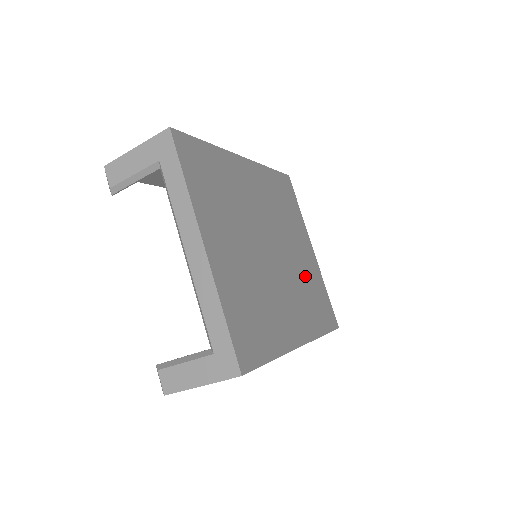
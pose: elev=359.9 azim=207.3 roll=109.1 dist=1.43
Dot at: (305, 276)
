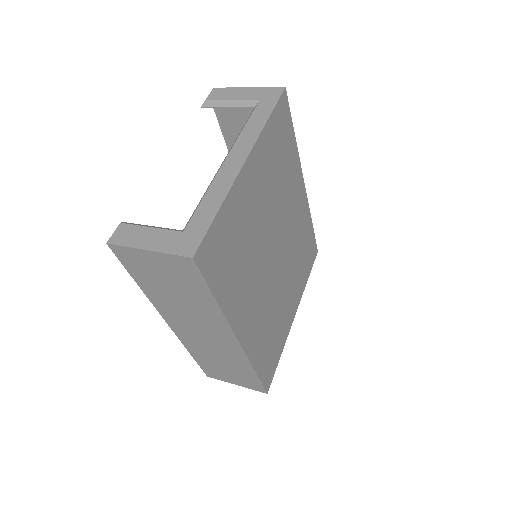
Dot at: (278, 314)
